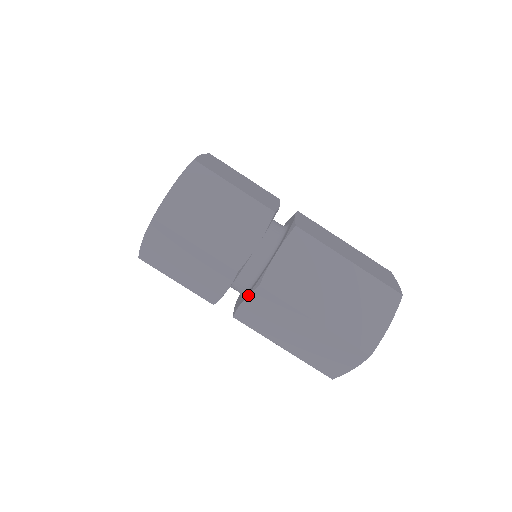
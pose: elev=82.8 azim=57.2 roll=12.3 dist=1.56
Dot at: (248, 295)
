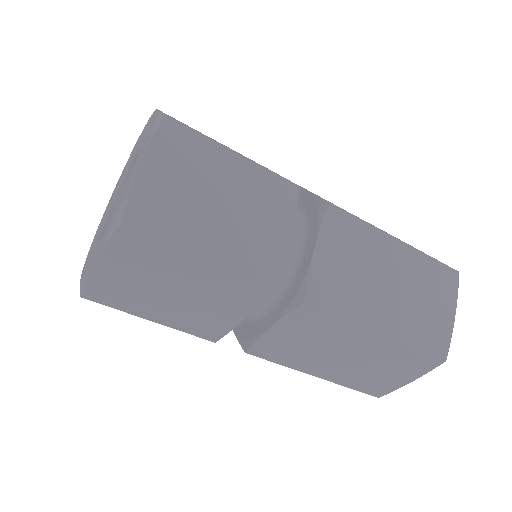
Dot at: occluded
